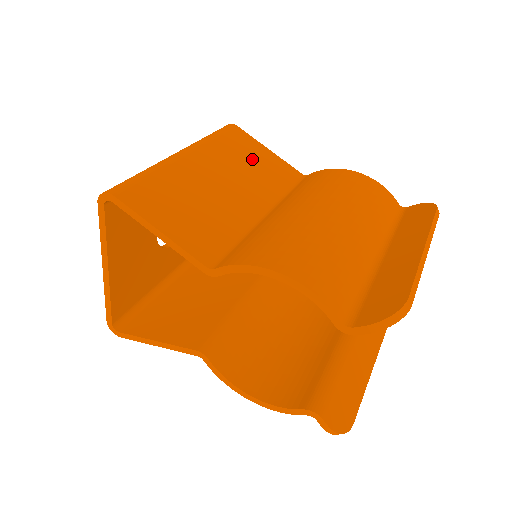
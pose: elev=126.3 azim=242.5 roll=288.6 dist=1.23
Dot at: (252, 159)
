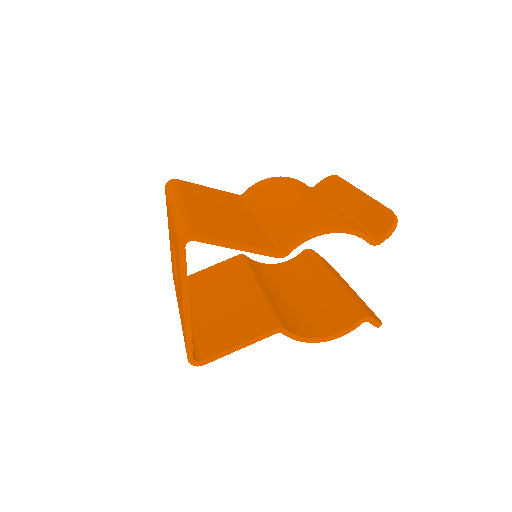
Dot at: (210, 194)
